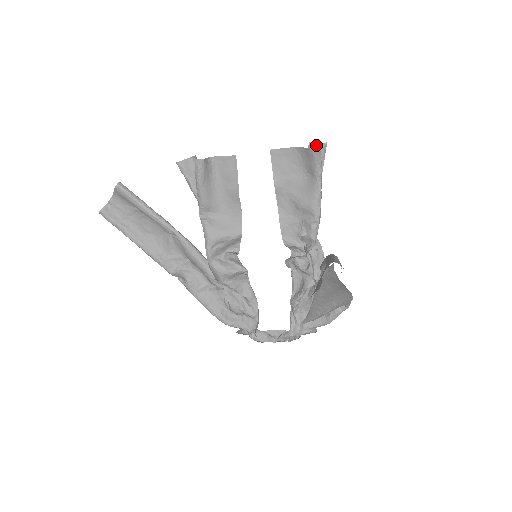
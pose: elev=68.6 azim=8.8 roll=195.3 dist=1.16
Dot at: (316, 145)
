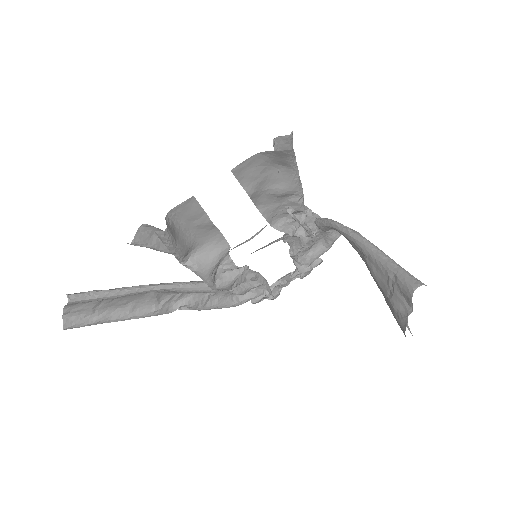
Dot at: (280, 139)
